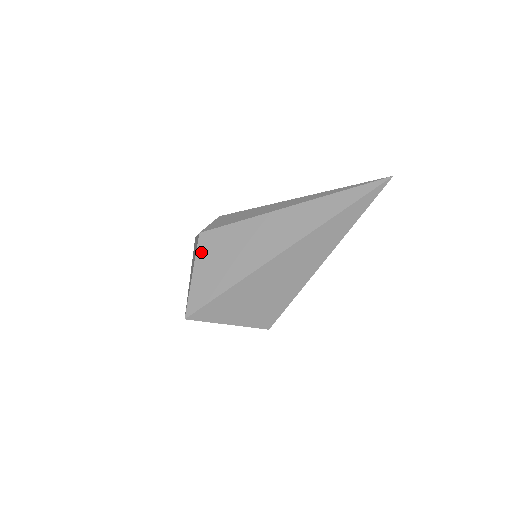
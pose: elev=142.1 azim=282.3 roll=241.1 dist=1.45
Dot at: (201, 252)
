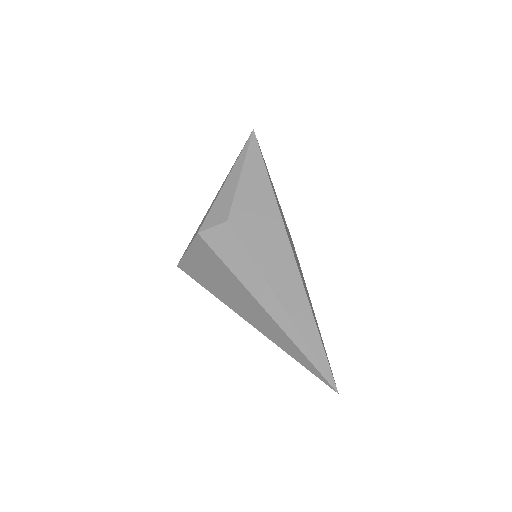
Dot at: (195, 246)
